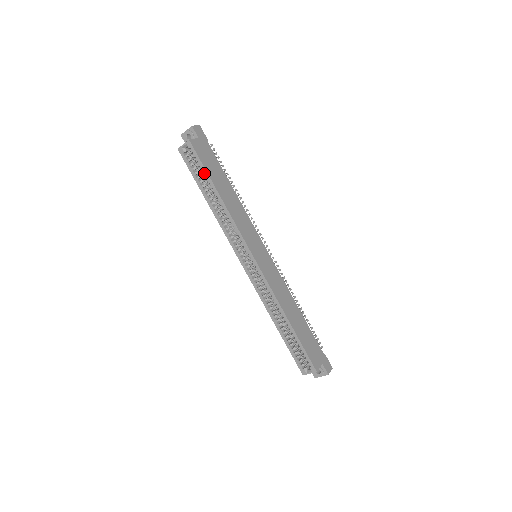
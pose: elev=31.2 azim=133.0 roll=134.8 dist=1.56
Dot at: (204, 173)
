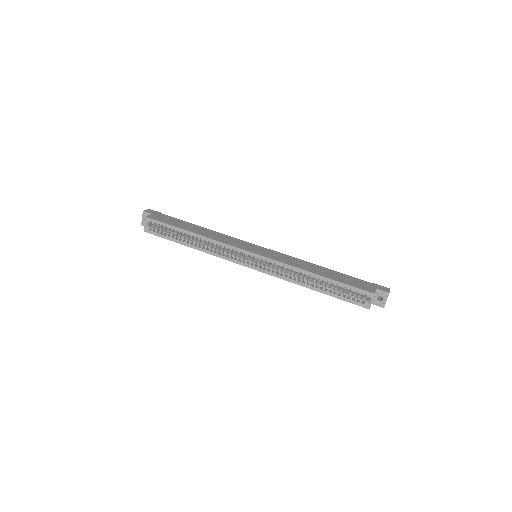
Dot at: (172, 229)
